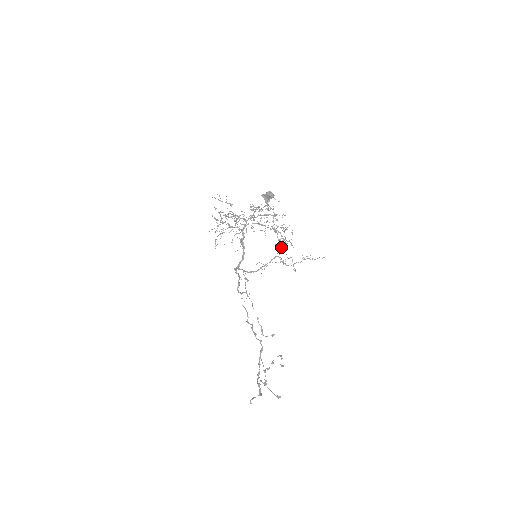
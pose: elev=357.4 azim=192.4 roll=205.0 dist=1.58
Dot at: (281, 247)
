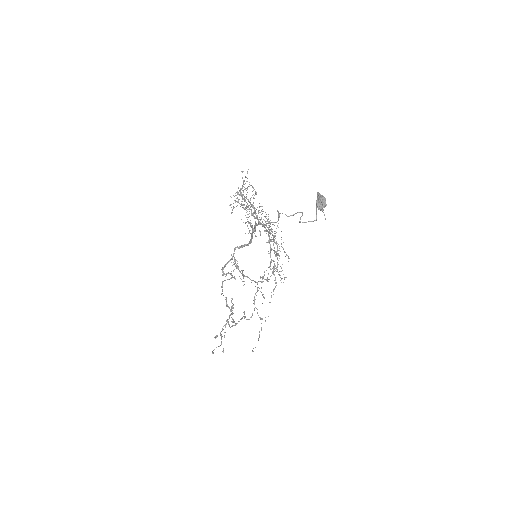
Dot at: (268, 279)
